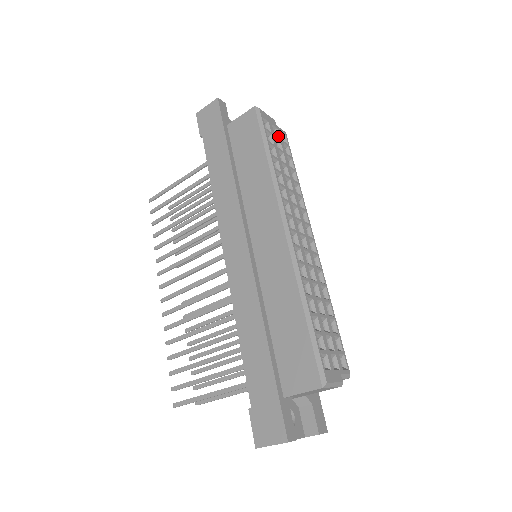
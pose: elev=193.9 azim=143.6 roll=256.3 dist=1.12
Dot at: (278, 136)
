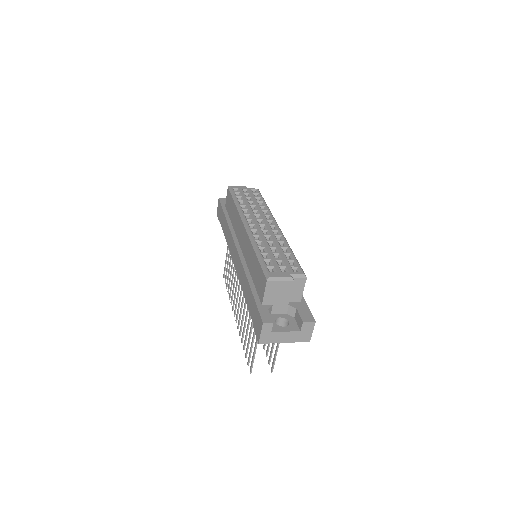
Dot at: (248, 192)
